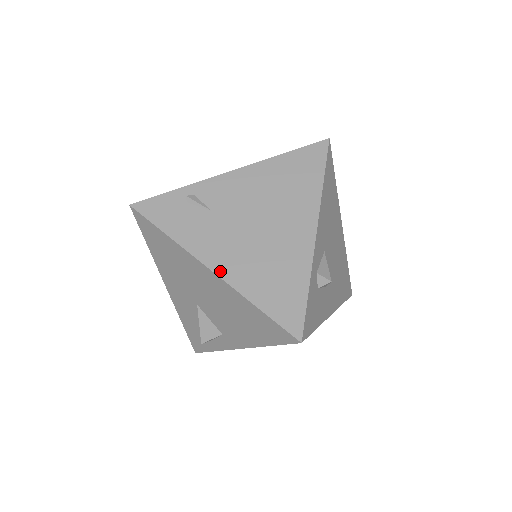
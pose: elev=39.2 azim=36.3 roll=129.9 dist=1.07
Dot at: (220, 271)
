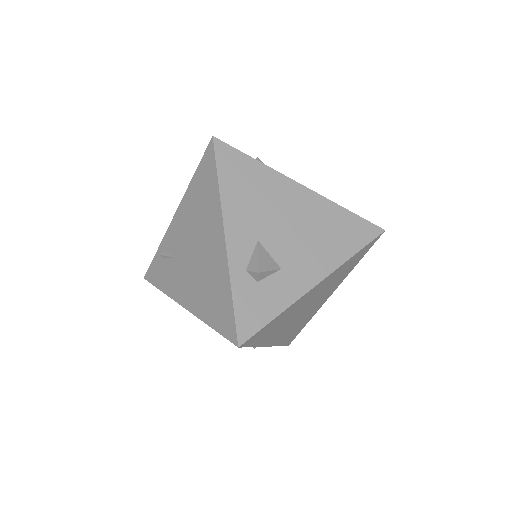
Dot at: (187, 306)
